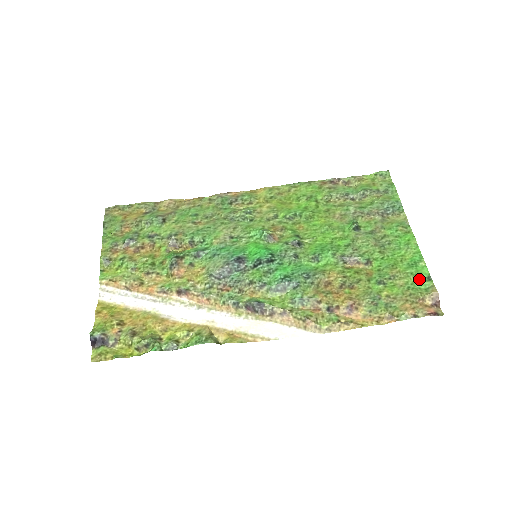
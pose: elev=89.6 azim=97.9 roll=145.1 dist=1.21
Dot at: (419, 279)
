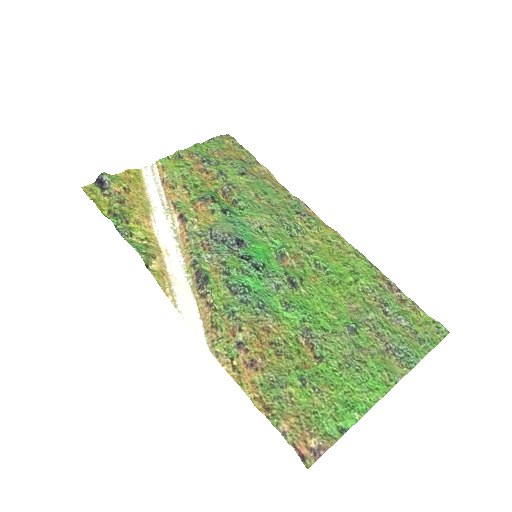
Dot at: (334, 419)
